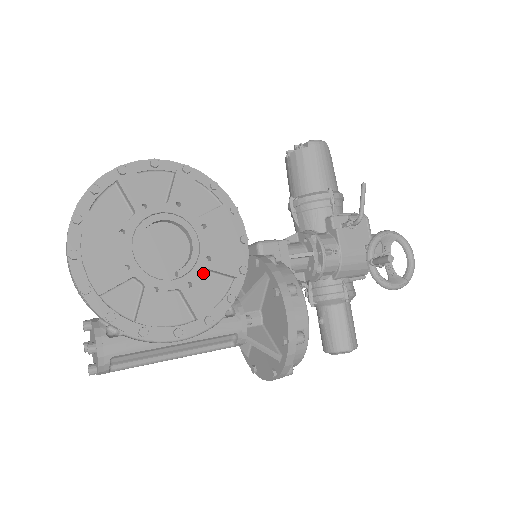
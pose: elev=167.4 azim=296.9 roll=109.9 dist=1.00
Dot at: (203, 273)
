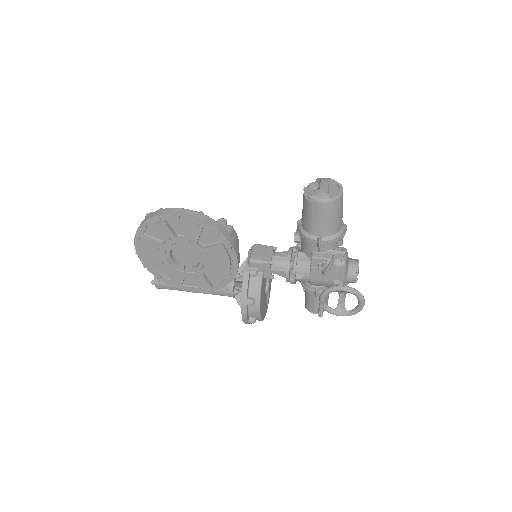
Dot at: occluded
